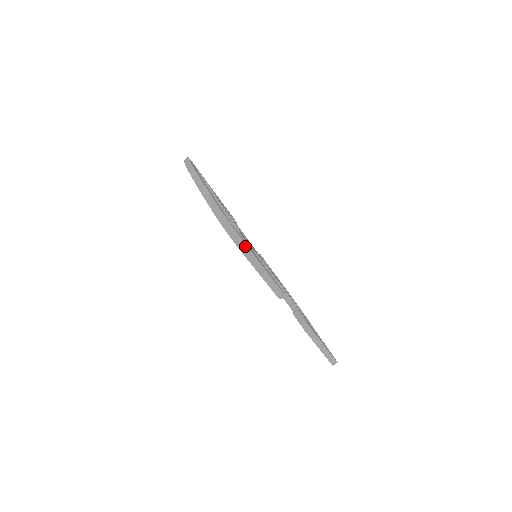
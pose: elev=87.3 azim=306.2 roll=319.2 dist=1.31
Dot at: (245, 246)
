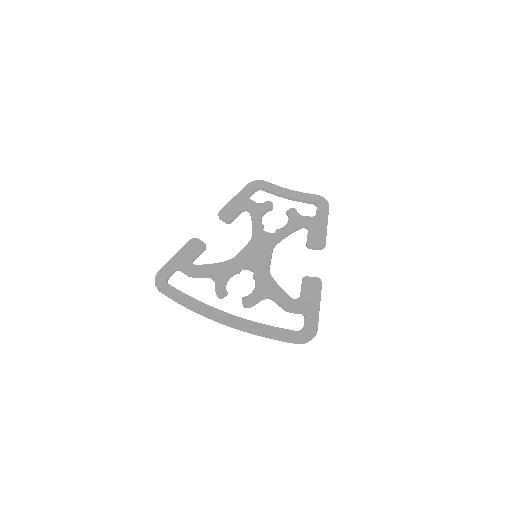
Dot at: (317, 330)
